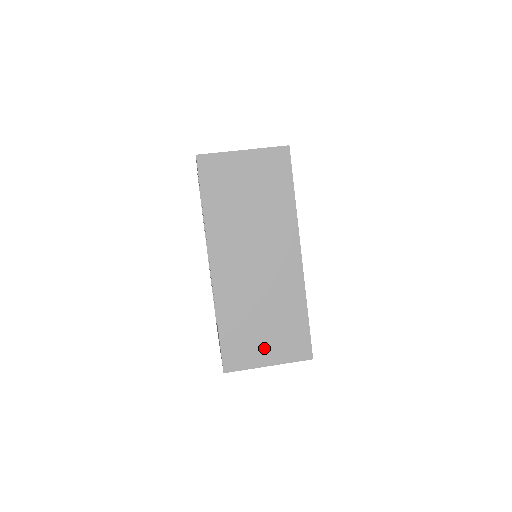
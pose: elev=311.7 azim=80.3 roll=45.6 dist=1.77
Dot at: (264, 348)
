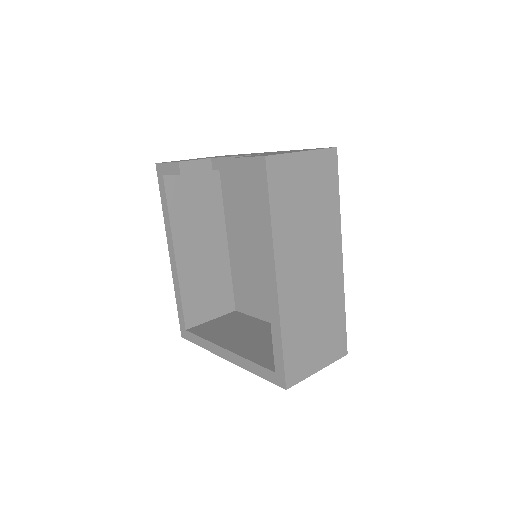
Dot at: (316, 355)
